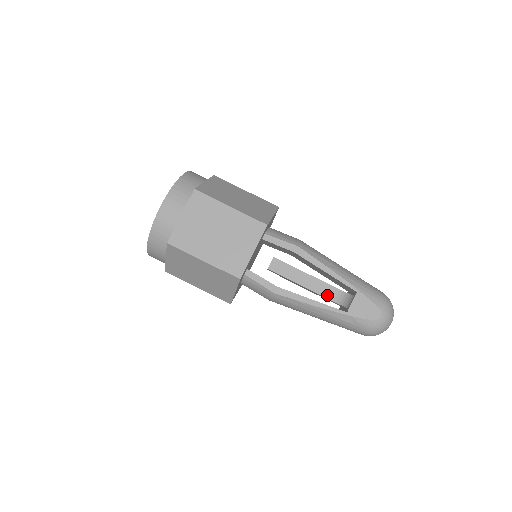
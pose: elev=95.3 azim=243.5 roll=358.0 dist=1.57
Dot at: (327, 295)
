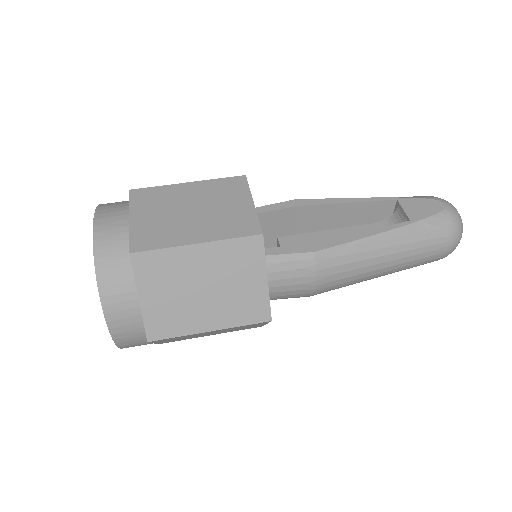
Dot at: occluded
